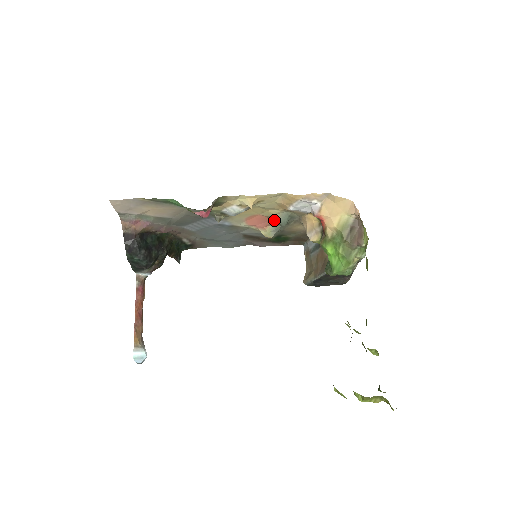
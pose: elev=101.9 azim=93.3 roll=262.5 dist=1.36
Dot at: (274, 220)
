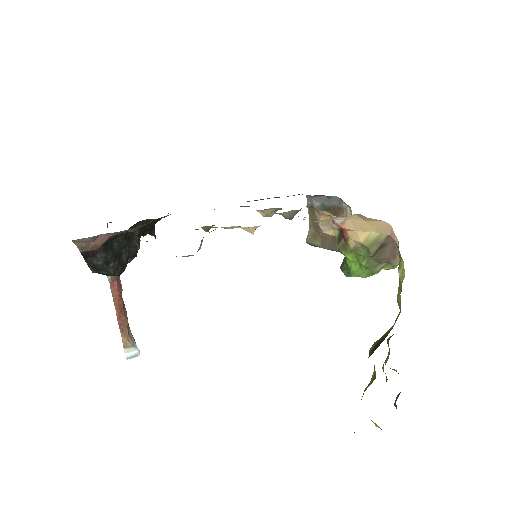
Dot at: occluded
